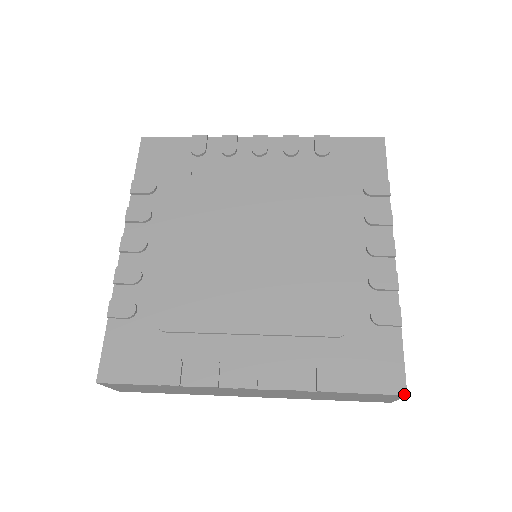
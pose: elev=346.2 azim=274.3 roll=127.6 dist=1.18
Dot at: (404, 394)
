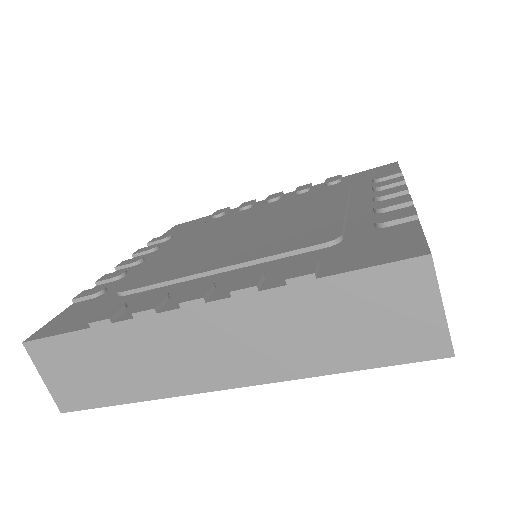
Dot at: (425, 254)
